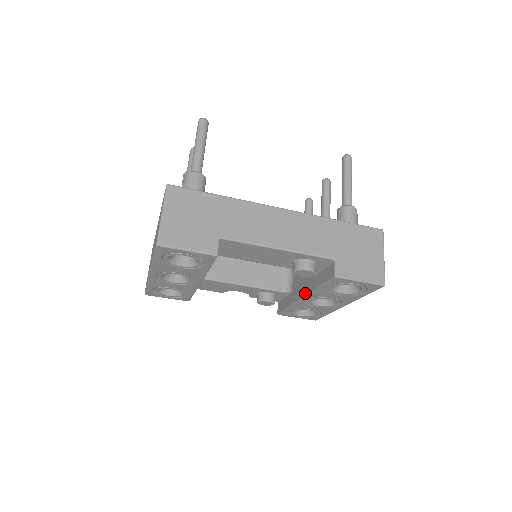
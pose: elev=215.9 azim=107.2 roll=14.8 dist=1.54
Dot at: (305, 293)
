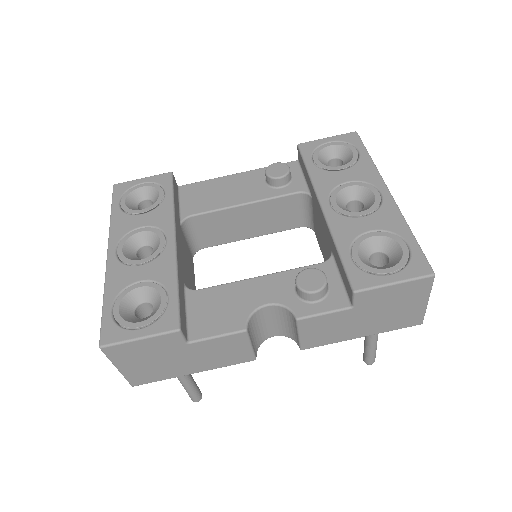
Dot at: (316, 200)
